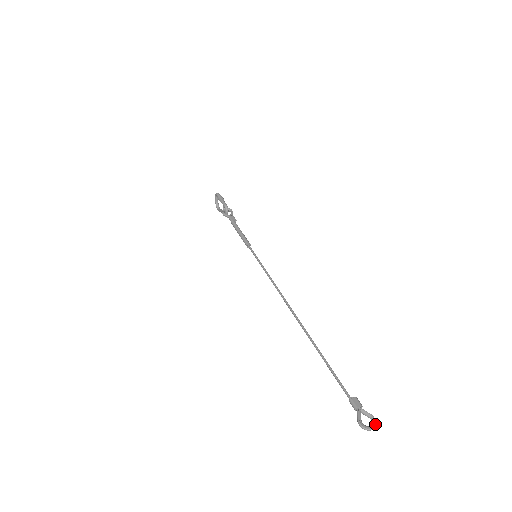
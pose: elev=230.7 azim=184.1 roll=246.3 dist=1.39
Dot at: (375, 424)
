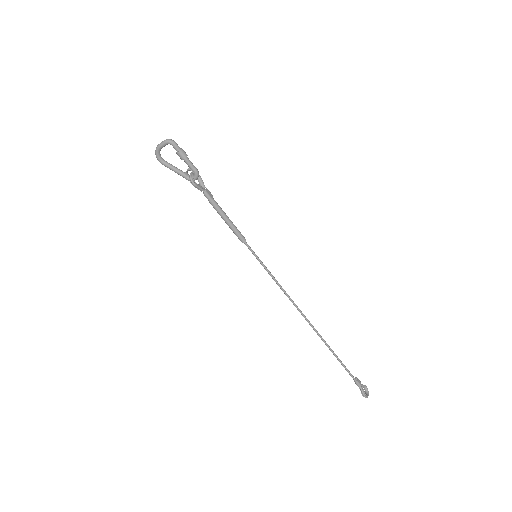
Dot at: occluded
